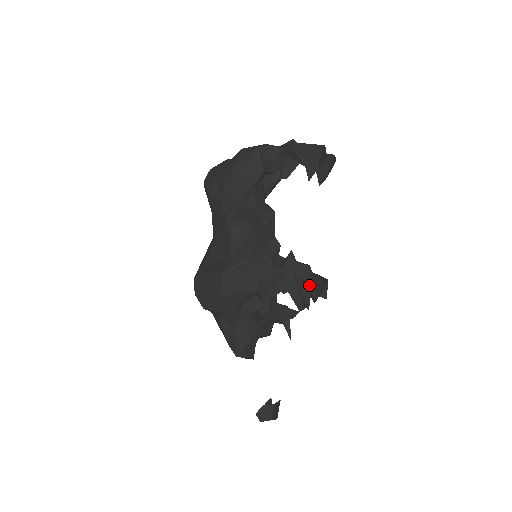
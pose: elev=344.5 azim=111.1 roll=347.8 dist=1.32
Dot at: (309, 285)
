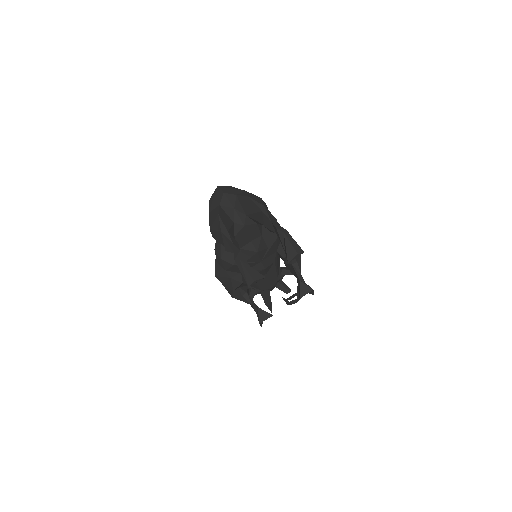
Dot at: (262, 319)
